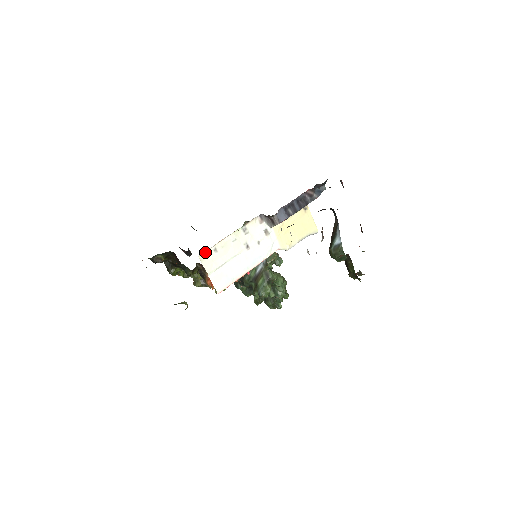
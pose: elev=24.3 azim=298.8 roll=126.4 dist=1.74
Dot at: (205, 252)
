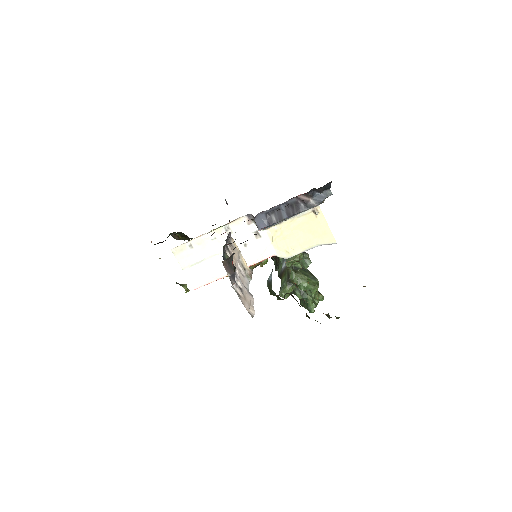
Dot at: (179, 246)
